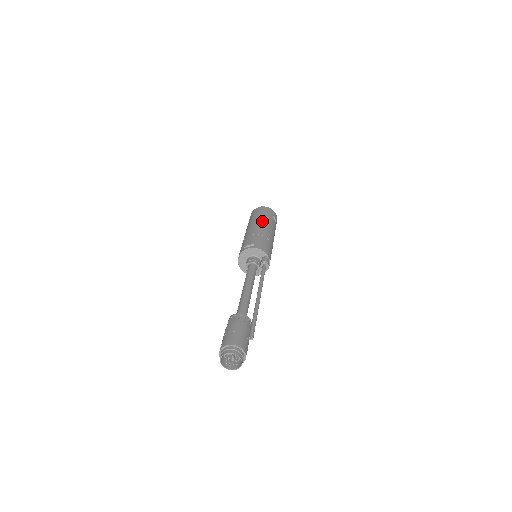
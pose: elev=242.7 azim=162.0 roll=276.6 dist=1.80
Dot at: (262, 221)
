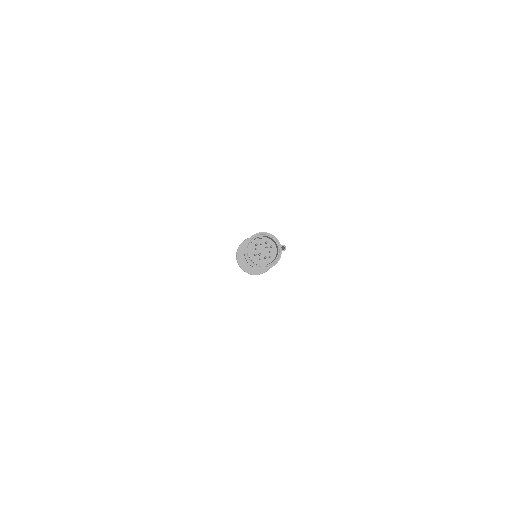
Dot at: occluded
